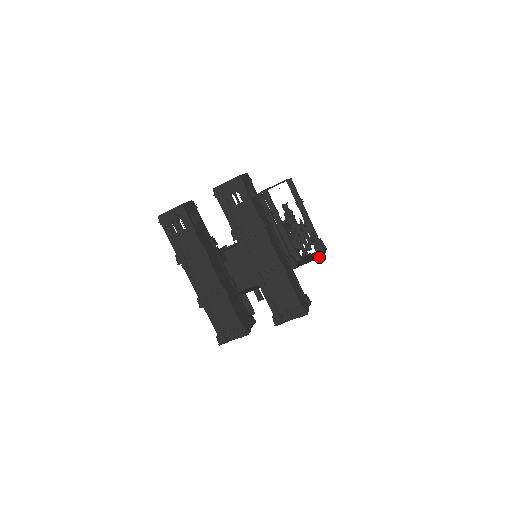
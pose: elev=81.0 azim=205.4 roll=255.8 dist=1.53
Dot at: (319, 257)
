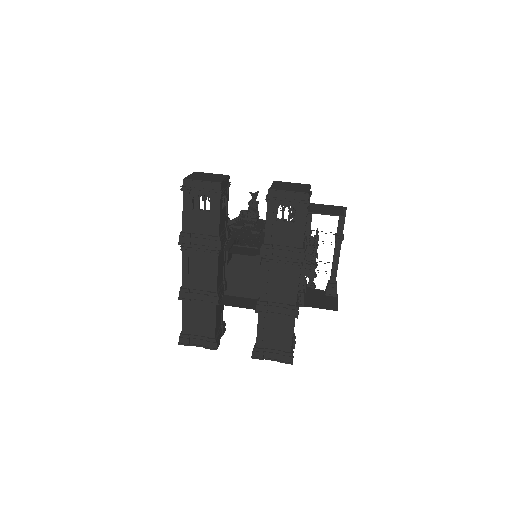
Dot at: (331, 308)
